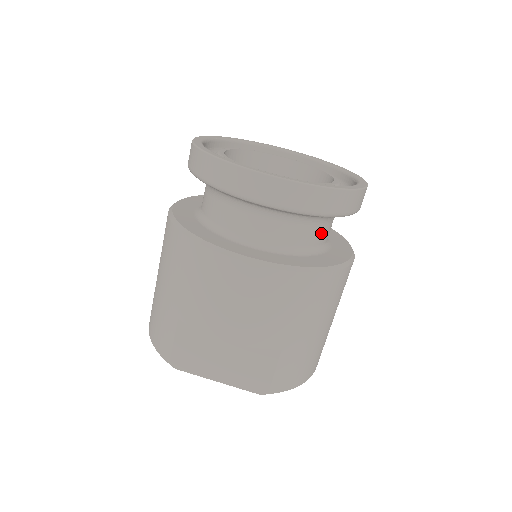
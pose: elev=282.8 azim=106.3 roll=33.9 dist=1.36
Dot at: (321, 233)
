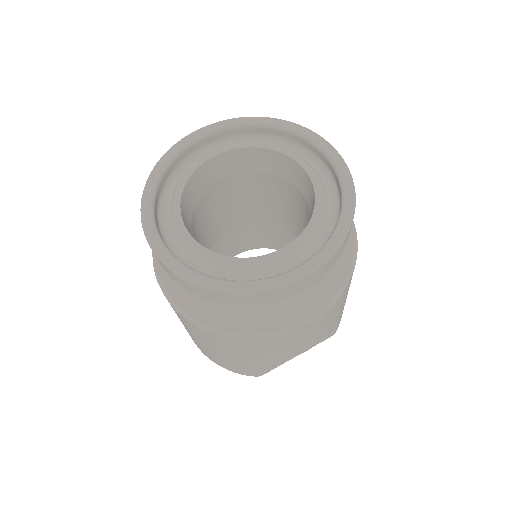
Dot at: occluded
